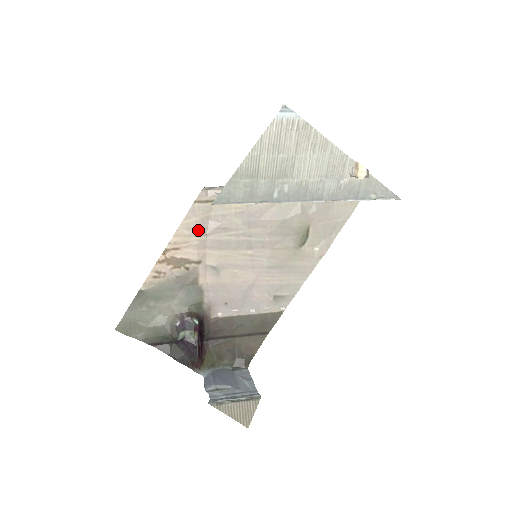
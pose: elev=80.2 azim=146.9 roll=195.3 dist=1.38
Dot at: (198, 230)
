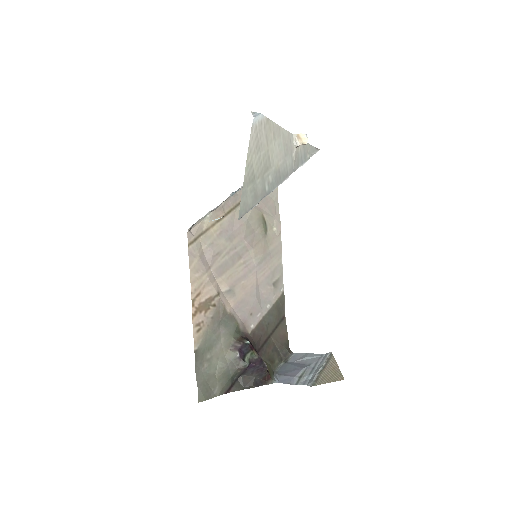
Dot at: (203, 267)
